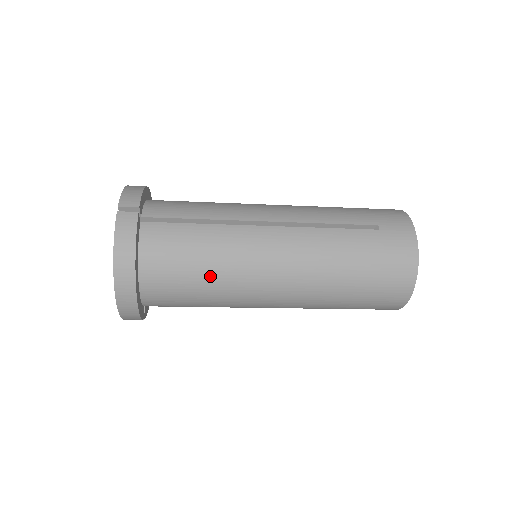
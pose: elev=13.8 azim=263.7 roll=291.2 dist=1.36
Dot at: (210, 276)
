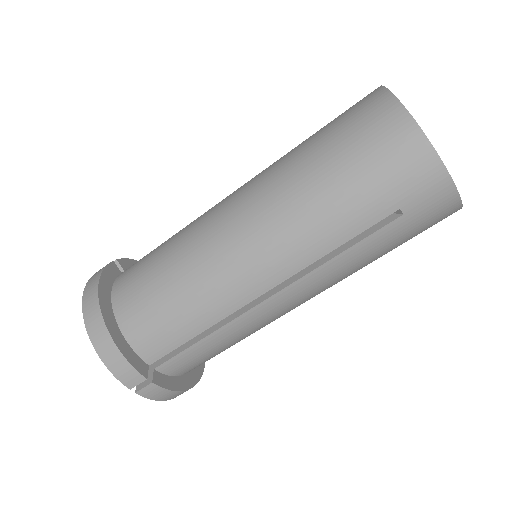
Dot at: (173, 268)
